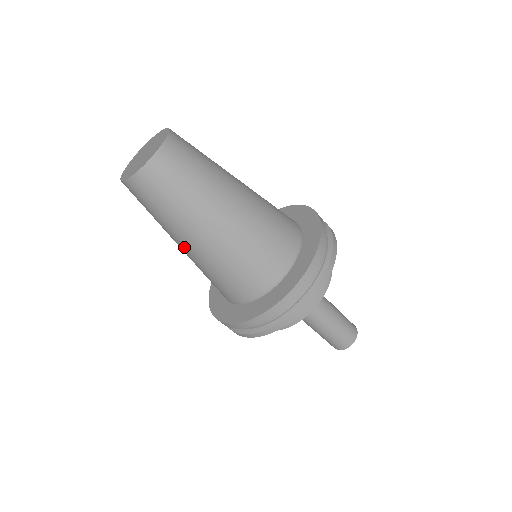
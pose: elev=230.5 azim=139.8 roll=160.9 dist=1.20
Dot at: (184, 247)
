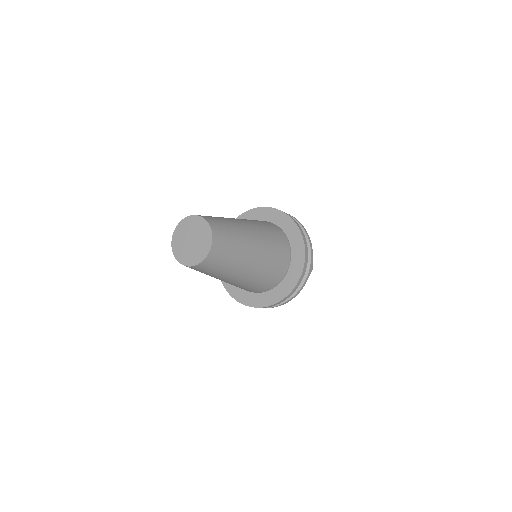
Dot at: (232, 280)
